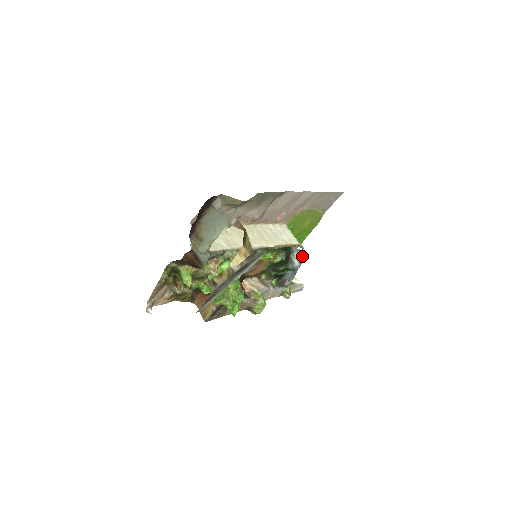
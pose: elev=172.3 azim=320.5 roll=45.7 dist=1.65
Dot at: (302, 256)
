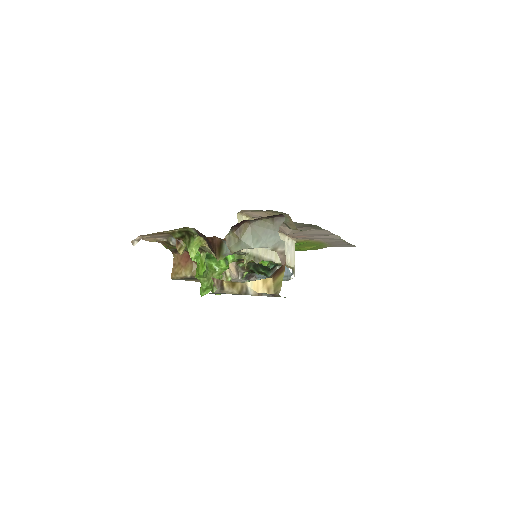
Dot at: (287, 276)
